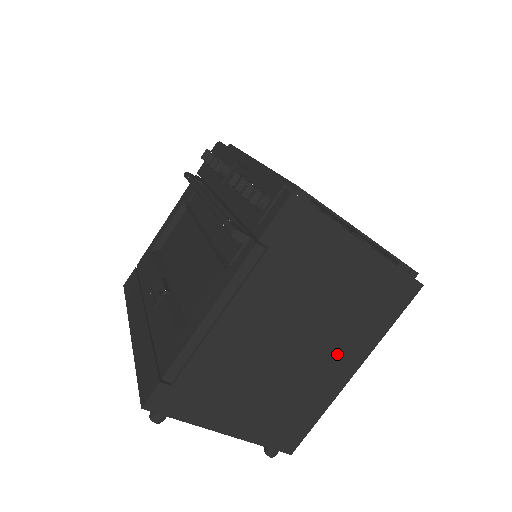
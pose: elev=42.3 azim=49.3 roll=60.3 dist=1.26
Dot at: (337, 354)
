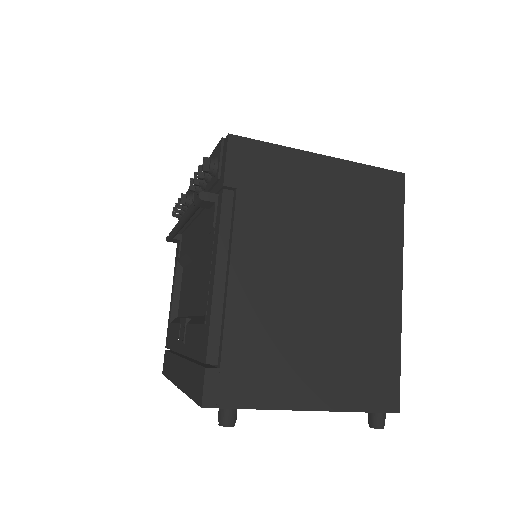
Dot at: (369, 273)
